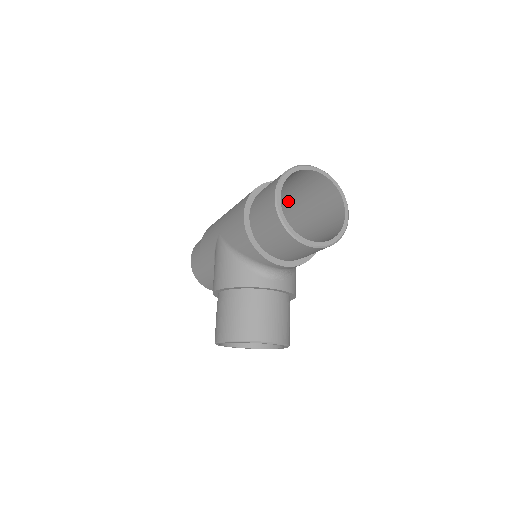
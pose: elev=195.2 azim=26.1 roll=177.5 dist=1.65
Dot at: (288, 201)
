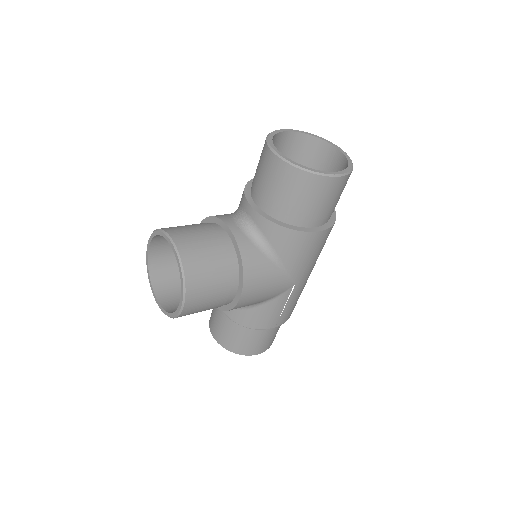
Dot at: occluded
